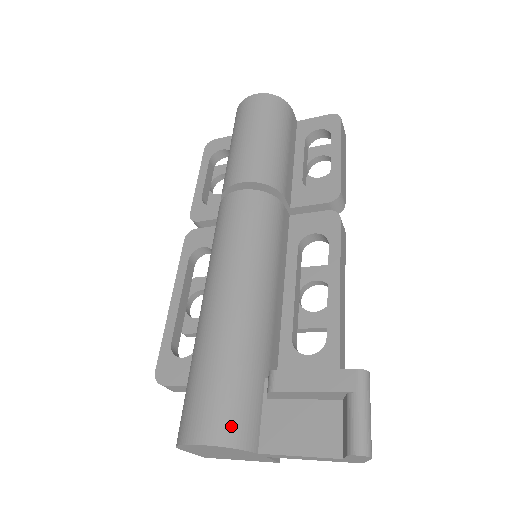
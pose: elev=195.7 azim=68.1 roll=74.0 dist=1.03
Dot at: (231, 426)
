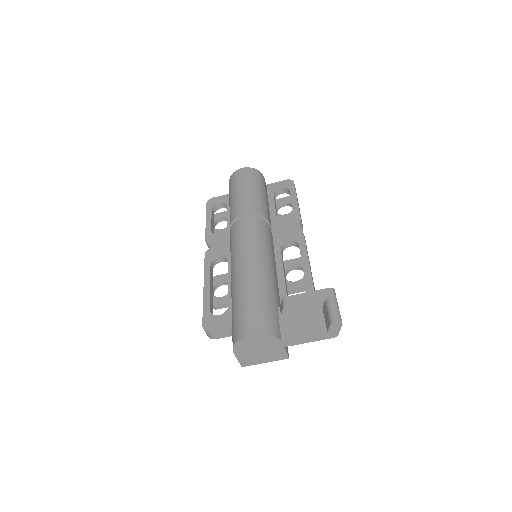
Dot at: (266, 325)
